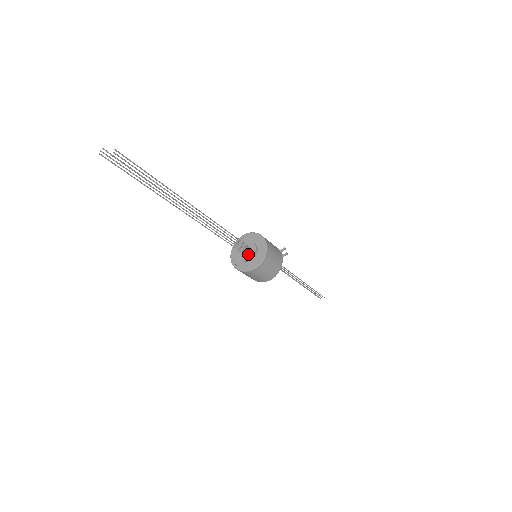
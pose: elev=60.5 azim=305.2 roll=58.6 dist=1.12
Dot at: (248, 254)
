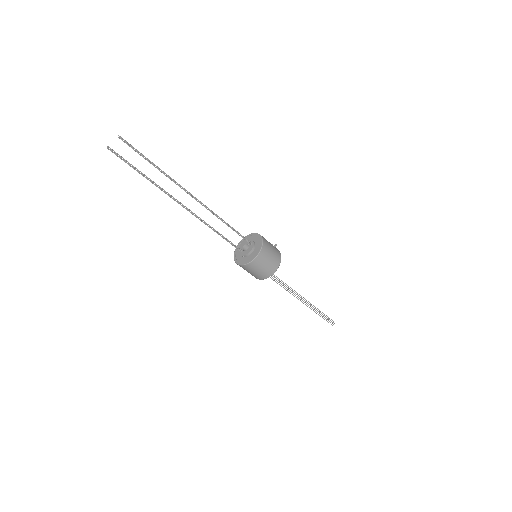
Dot at: (249, 247)
